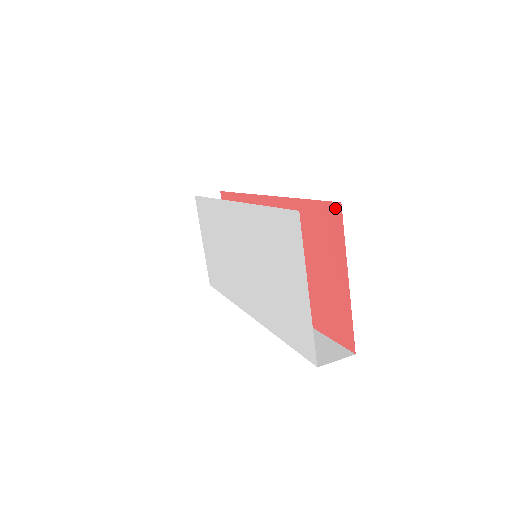
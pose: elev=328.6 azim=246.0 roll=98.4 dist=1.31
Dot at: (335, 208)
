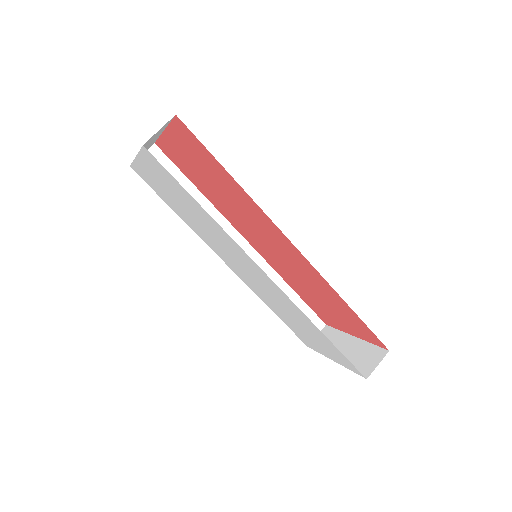
Dot at: (381, 344)
